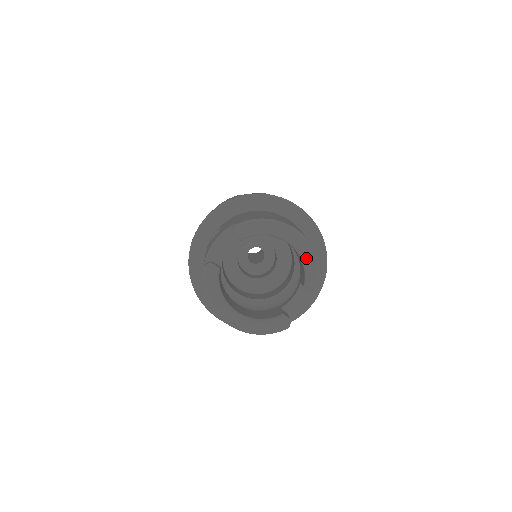
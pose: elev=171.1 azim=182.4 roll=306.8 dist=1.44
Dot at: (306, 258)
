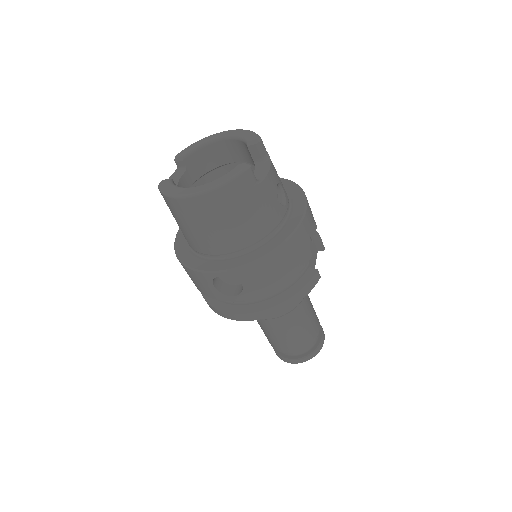
Dot at: (237, 134)
